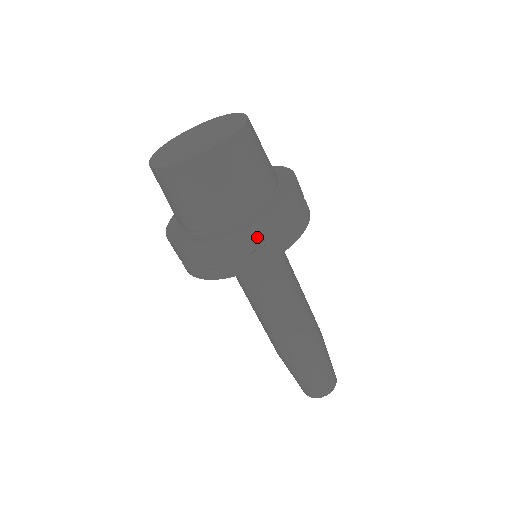
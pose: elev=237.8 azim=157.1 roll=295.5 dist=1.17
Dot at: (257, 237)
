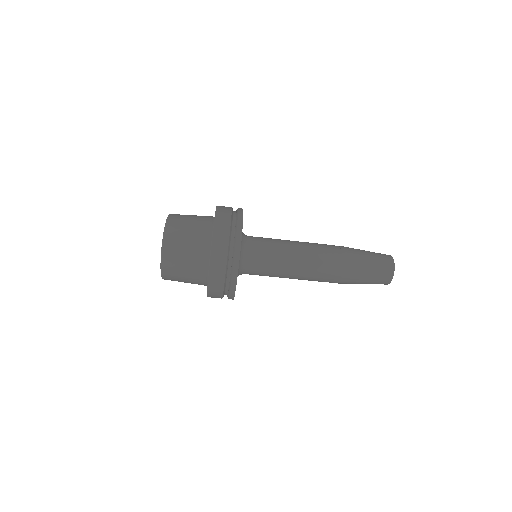
Dot at: (218, 269)
